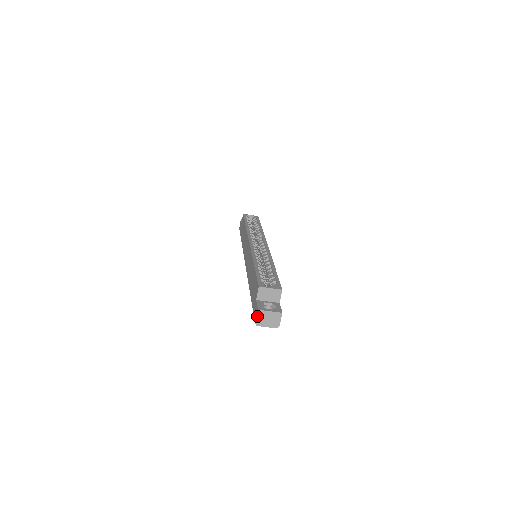
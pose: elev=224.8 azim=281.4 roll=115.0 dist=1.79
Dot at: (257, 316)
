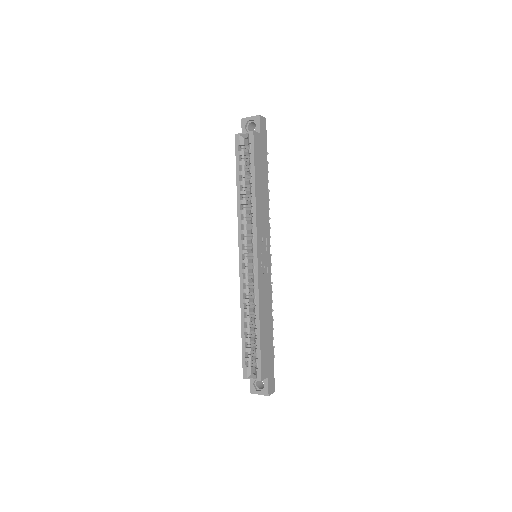
Dot at: occluded
